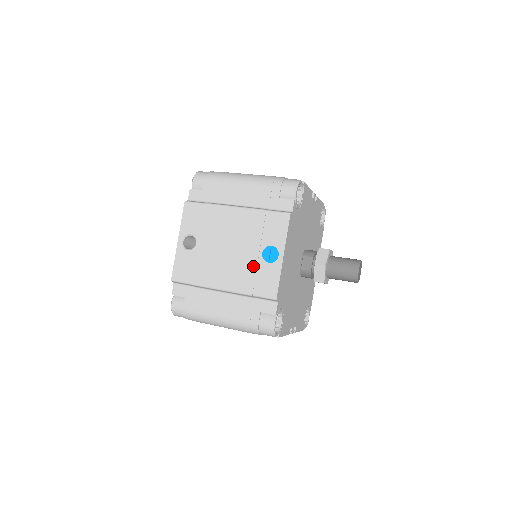
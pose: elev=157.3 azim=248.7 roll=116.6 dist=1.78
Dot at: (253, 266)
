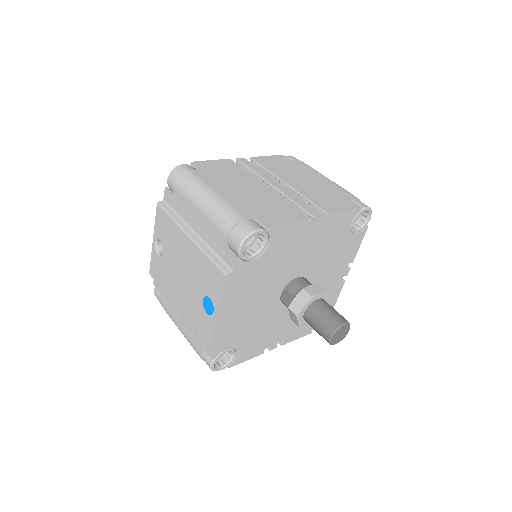
Dot at: (196, 306)
